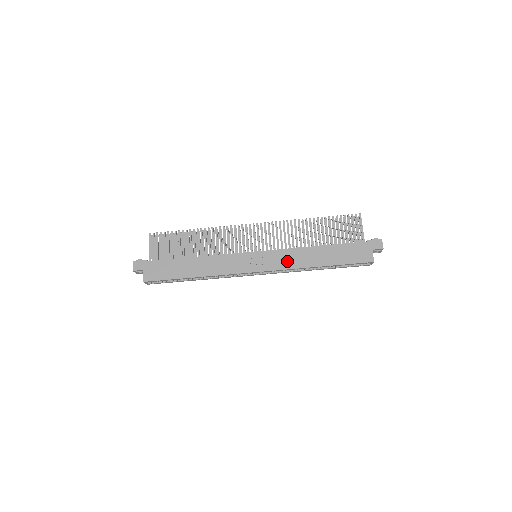
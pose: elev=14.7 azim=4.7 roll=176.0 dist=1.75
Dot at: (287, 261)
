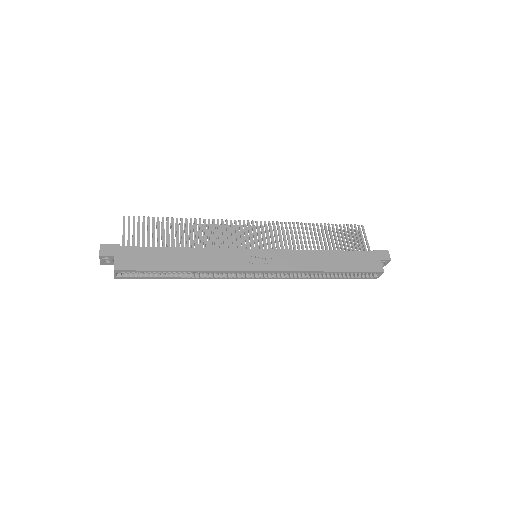
Dot at: (294, 262)
